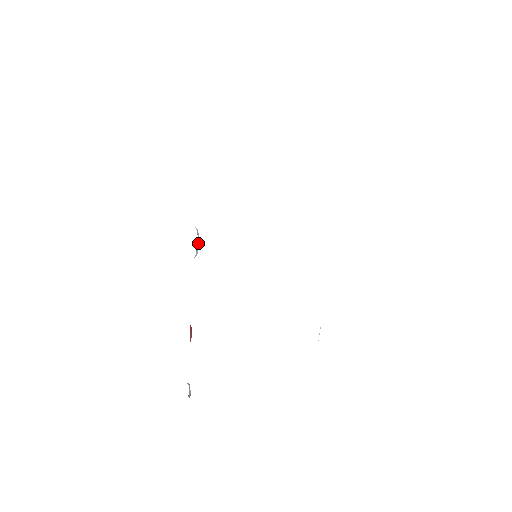
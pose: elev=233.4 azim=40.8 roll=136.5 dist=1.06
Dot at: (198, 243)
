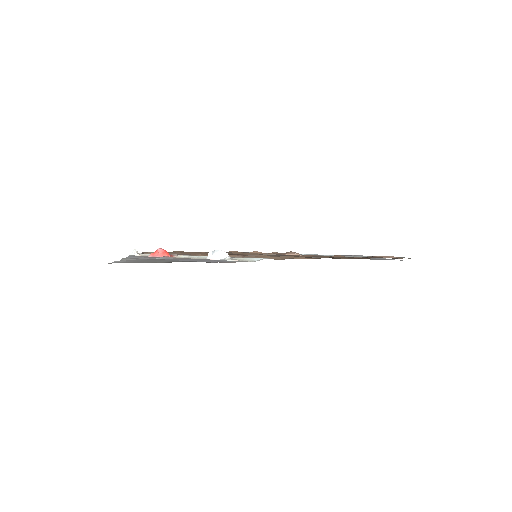
Dot at: (219, 252)
